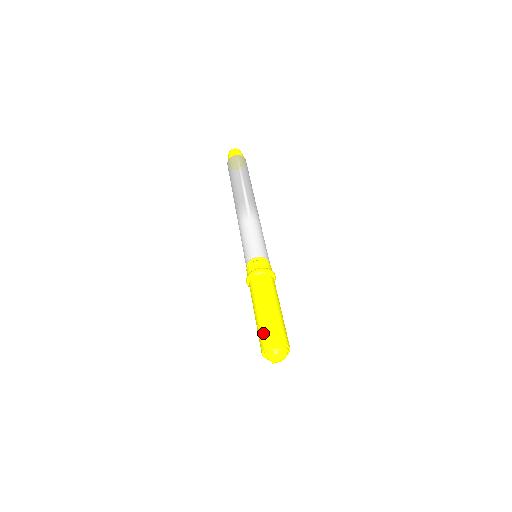
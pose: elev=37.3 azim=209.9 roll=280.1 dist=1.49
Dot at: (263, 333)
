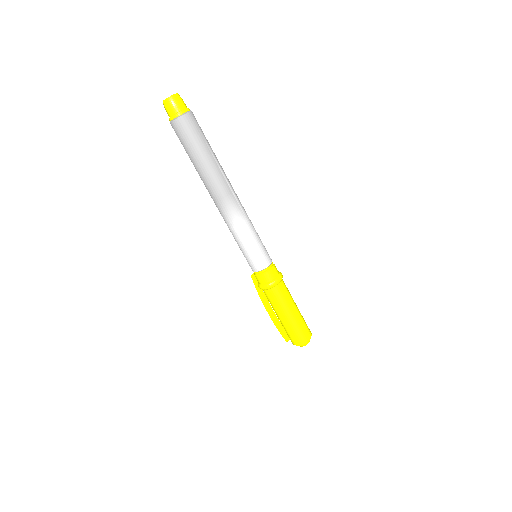
Dot at: (301, 332)
